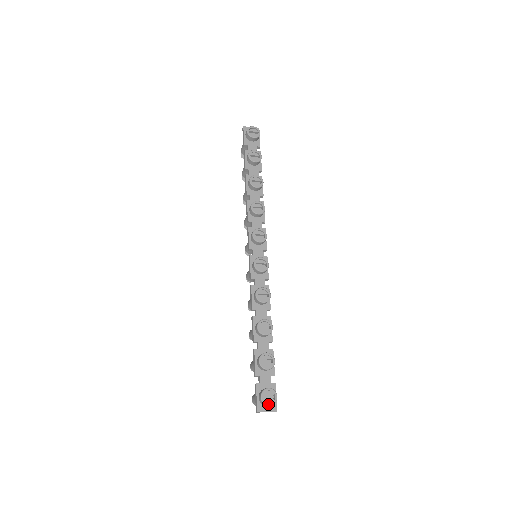
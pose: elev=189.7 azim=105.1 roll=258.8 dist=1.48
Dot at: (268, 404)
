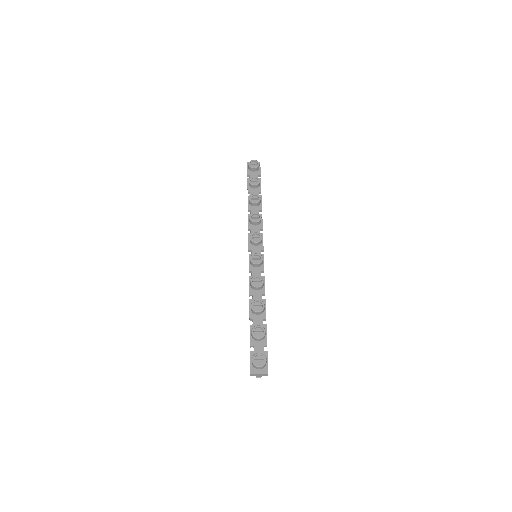
Dot at: (258, 365)
